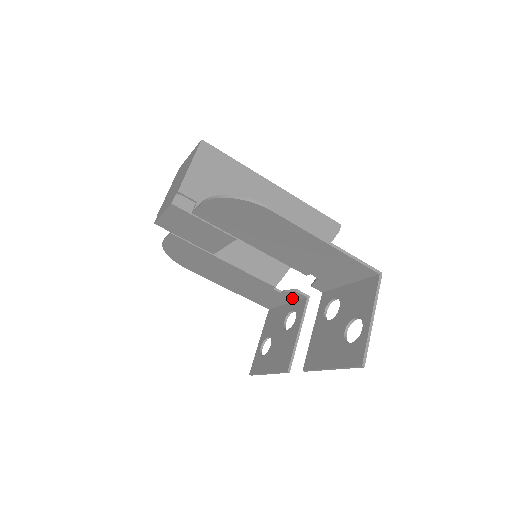
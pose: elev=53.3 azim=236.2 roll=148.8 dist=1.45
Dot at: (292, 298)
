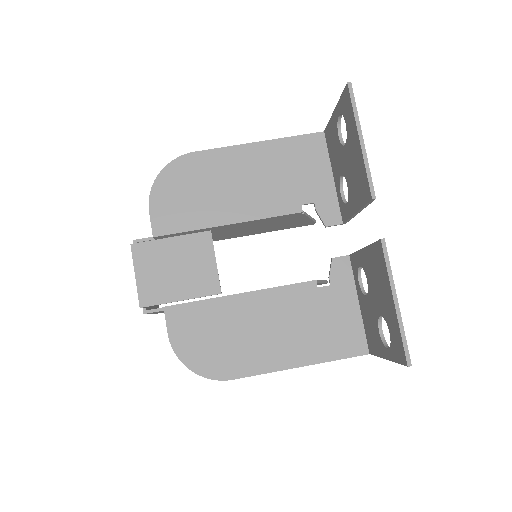
Dot at: (347, 281)
